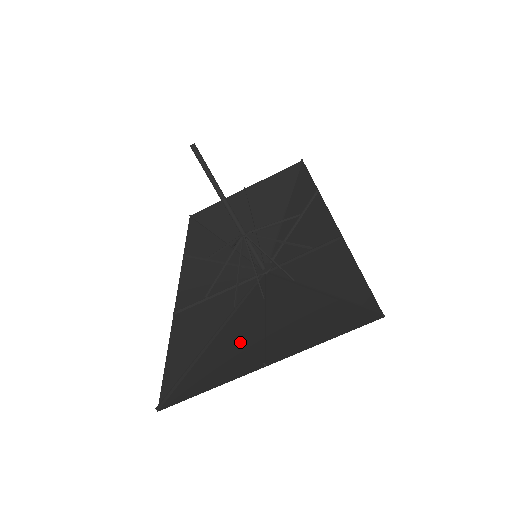
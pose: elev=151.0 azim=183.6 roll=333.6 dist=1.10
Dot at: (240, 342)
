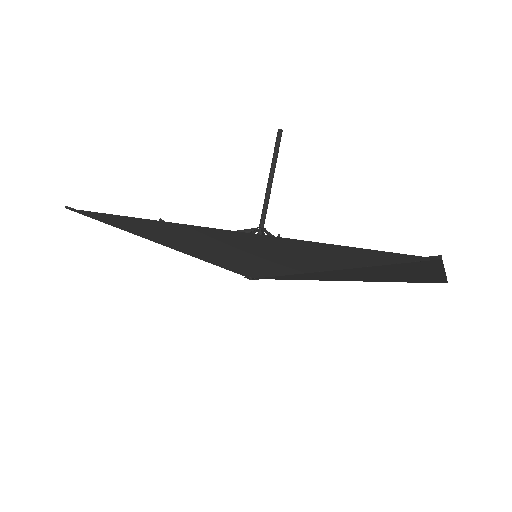
Dot at: (380, 272)
